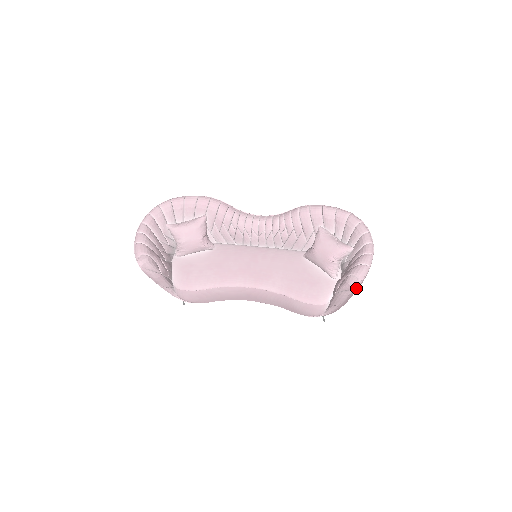
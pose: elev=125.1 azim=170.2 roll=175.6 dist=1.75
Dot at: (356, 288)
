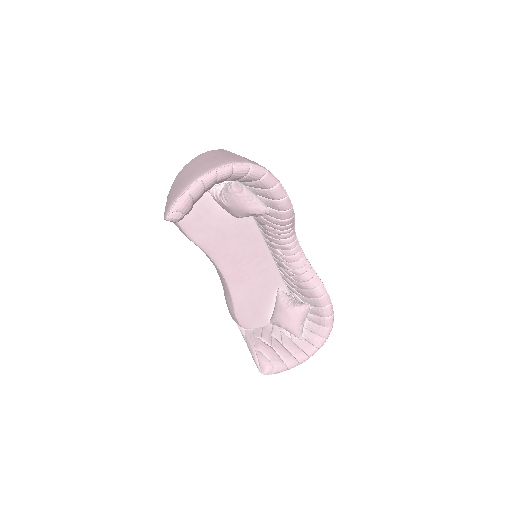
Dot at: occluded
